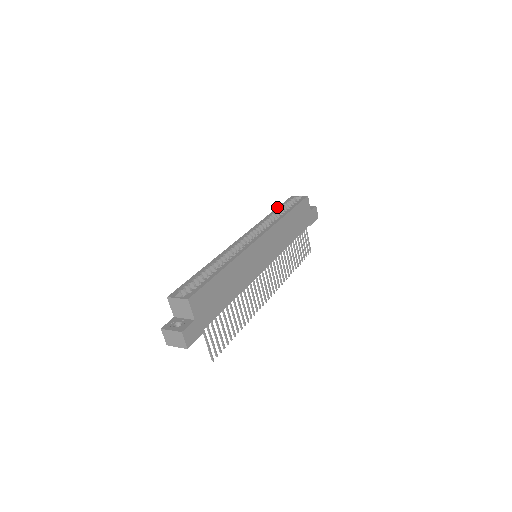
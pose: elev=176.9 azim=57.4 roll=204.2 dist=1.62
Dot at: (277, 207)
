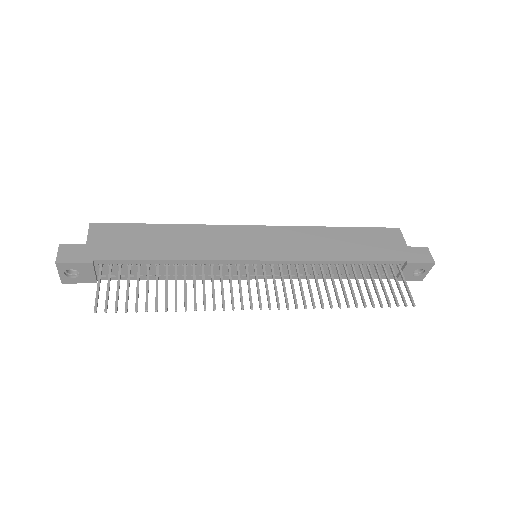
Dot at: occluded
